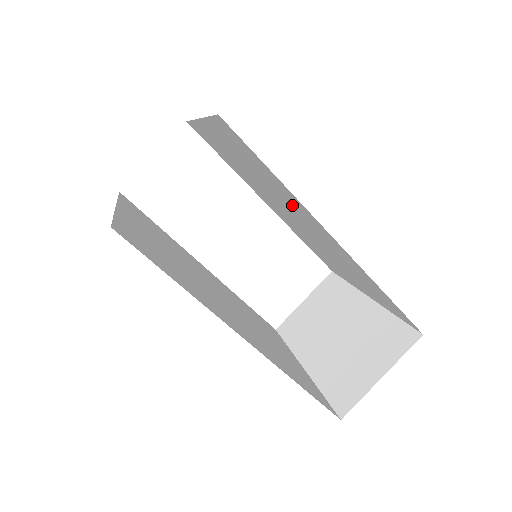
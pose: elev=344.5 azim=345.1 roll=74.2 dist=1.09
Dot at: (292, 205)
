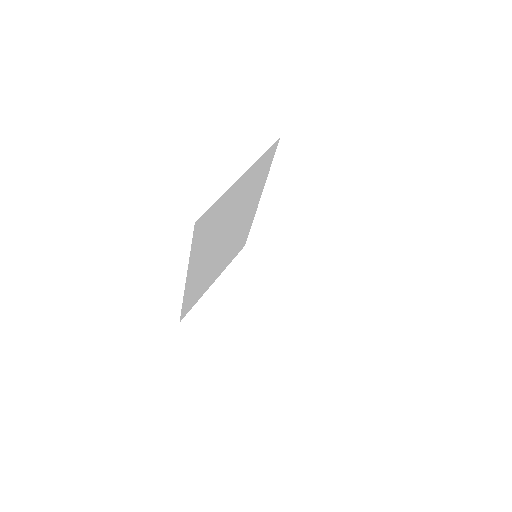
Dot at: occluded
